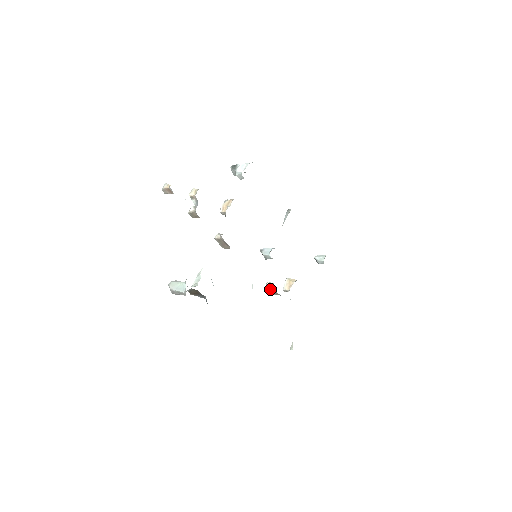
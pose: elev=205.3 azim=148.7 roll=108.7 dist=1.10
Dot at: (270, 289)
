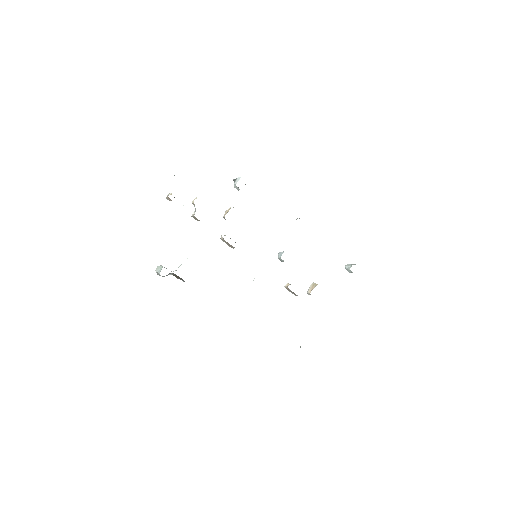
Dot at: (288, 289)
